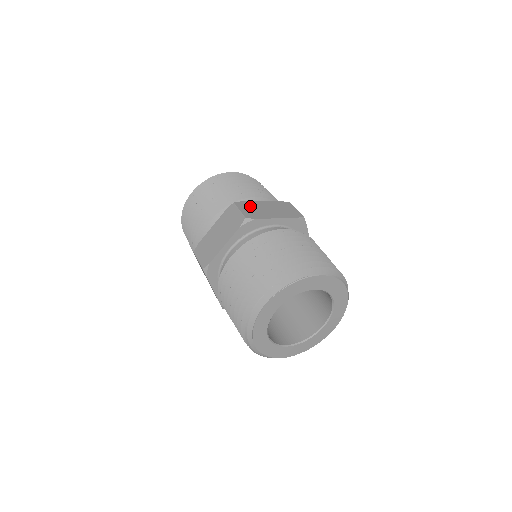
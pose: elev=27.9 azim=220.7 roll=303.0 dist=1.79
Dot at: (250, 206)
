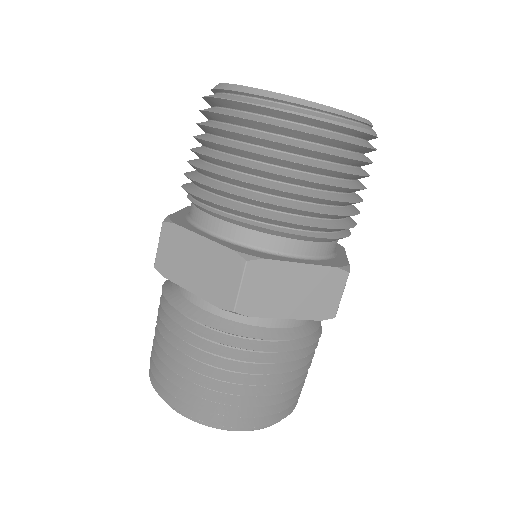
Dot at: (268, 277)
